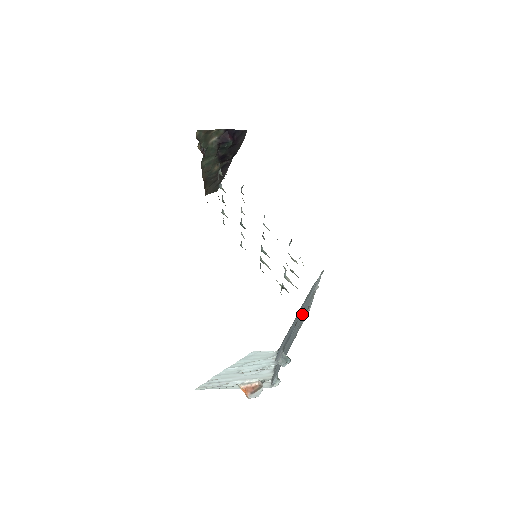
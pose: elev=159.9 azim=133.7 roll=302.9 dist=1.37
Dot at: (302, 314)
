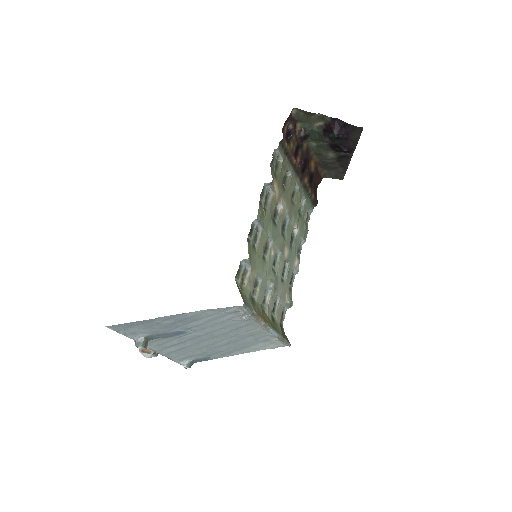
Dot at: (221, 330)
